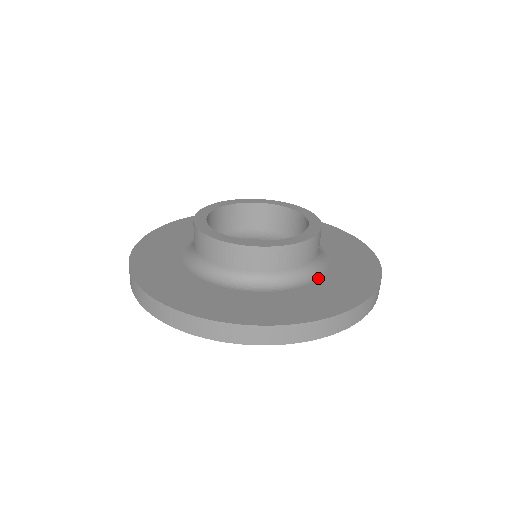
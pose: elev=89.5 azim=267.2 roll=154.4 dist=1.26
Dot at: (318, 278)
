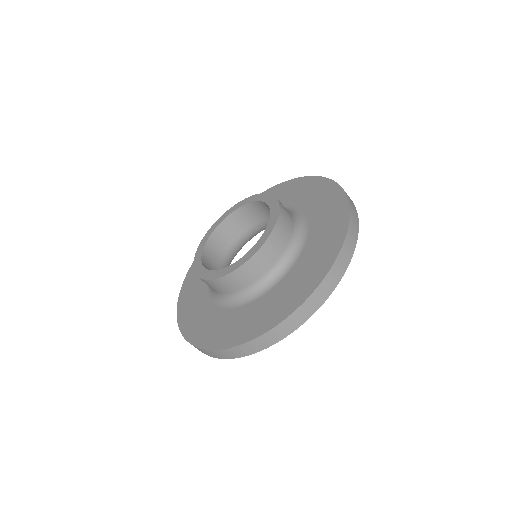
Dot at: (305, 242)
